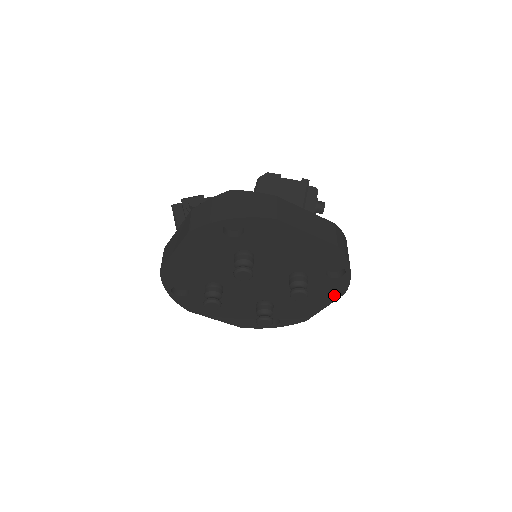
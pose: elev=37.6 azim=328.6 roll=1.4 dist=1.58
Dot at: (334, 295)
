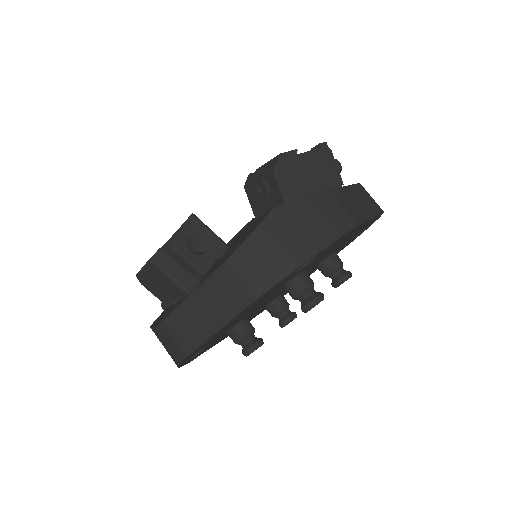
Dot at: (353, 230)
